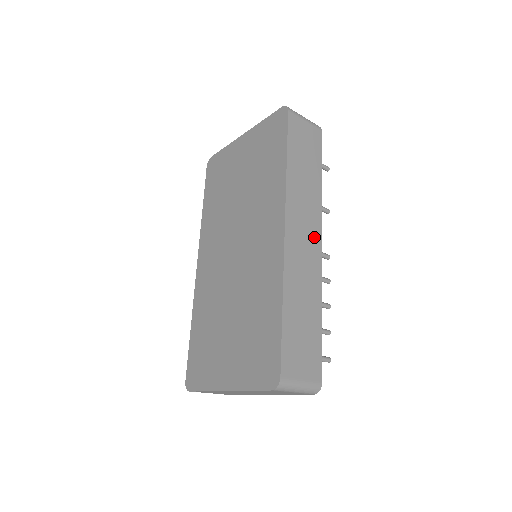
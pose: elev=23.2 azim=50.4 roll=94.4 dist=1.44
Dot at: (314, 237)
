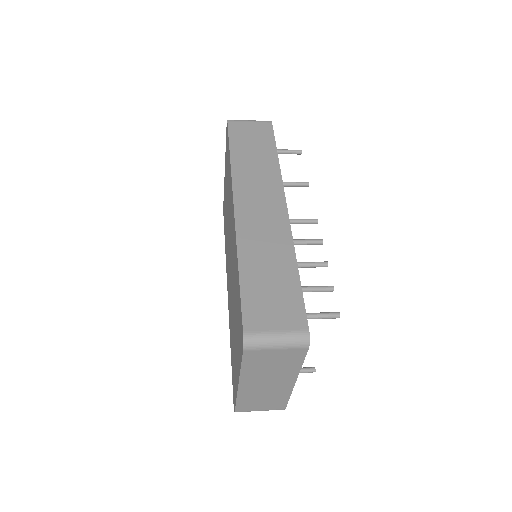
Dot at: (275, 203)
